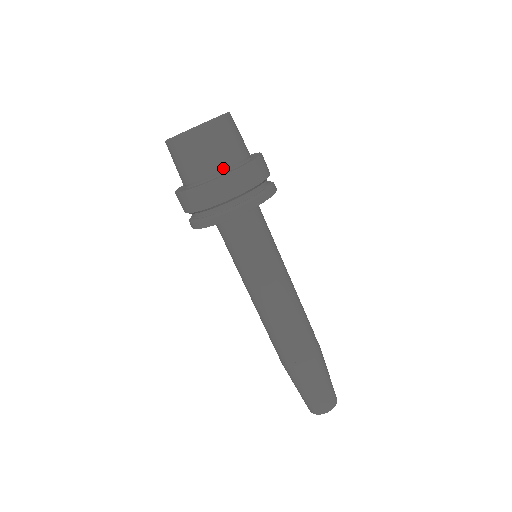
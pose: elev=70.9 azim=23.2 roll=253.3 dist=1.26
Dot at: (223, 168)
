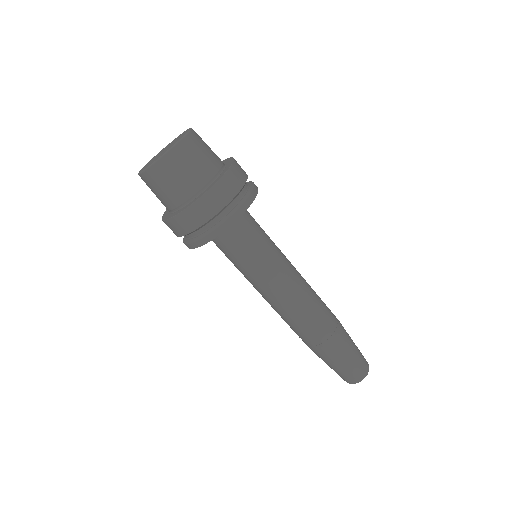
Dot at: (210, 178)
